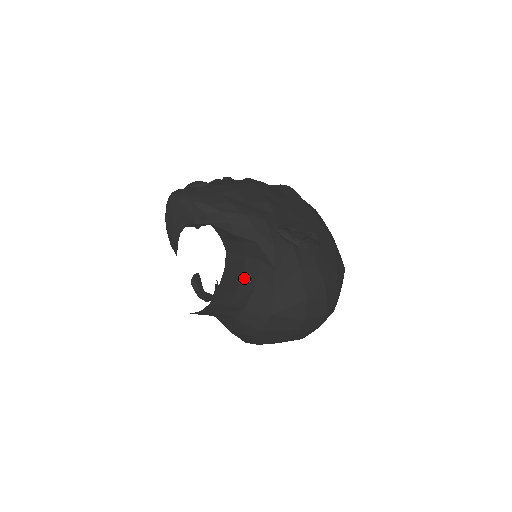
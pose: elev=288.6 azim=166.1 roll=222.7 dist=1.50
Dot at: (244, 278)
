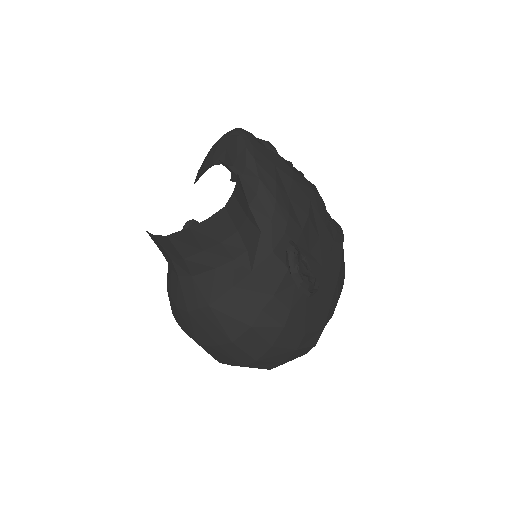
Dot at: (218, 248)
